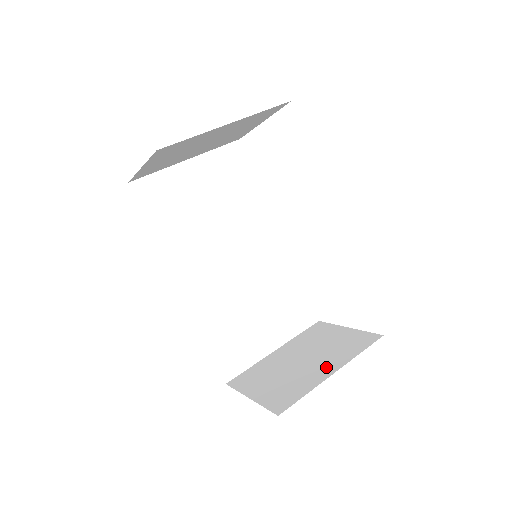
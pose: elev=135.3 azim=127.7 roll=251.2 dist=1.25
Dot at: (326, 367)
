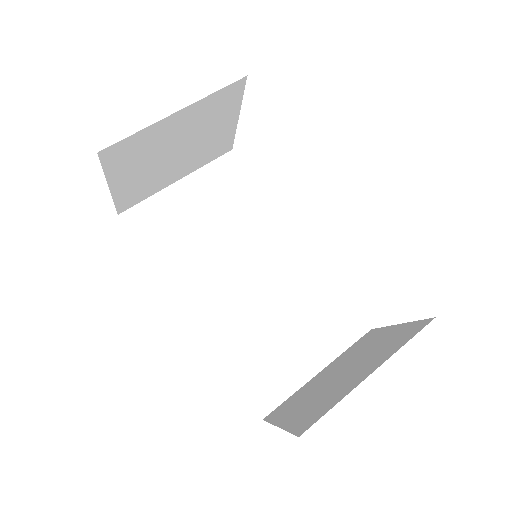
Dot at: (364, 370)
